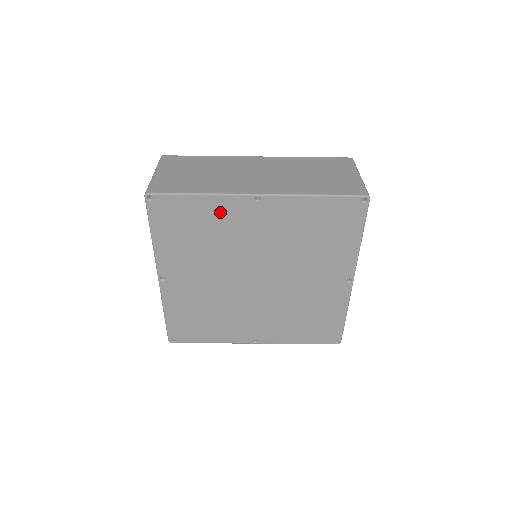
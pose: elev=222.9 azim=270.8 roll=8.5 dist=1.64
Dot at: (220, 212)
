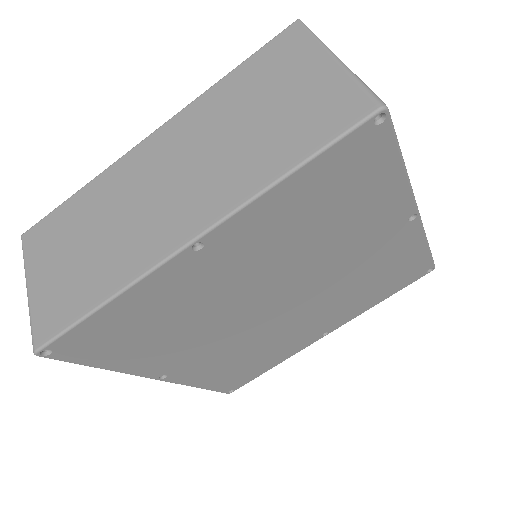
Dot at: (159, 294)
